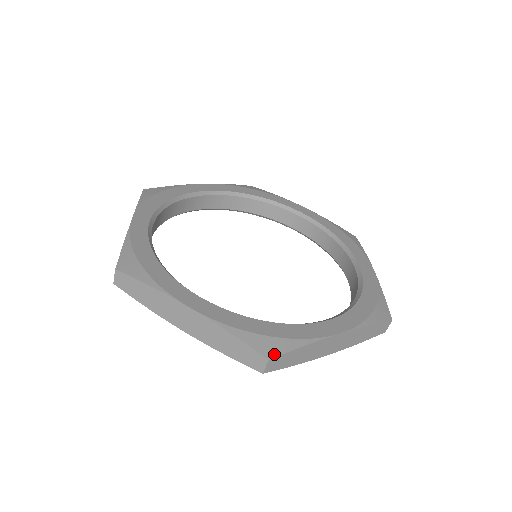
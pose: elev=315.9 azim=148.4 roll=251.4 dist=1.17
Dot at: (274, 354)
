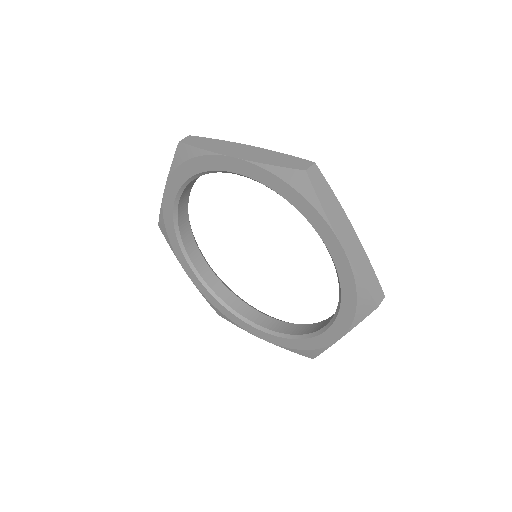
Dot at: (317, 169)
